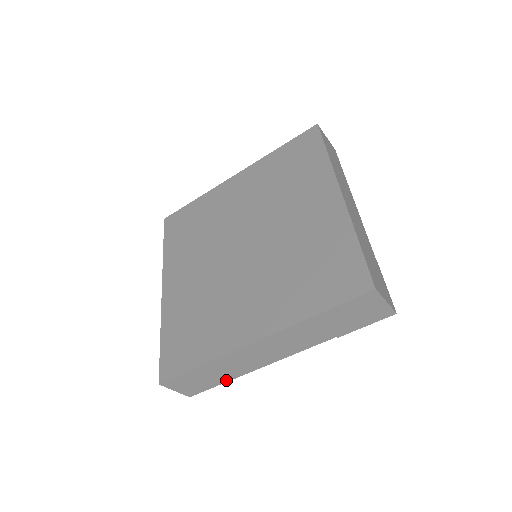
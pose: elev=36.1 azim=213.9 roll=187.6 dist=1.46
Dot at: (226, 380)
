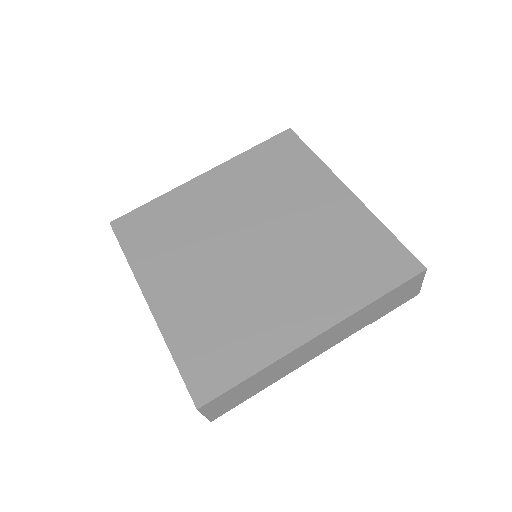
Dot at: (259, 390)
